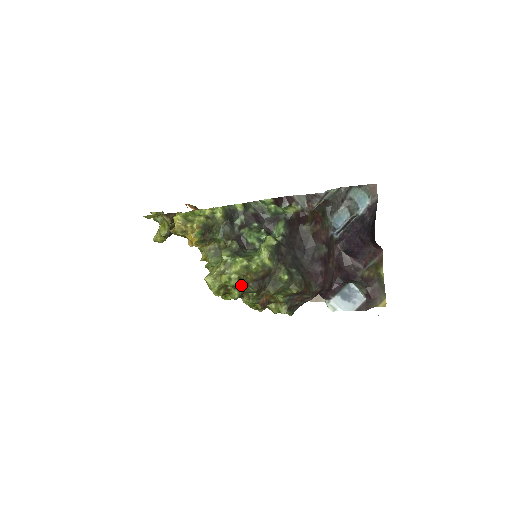
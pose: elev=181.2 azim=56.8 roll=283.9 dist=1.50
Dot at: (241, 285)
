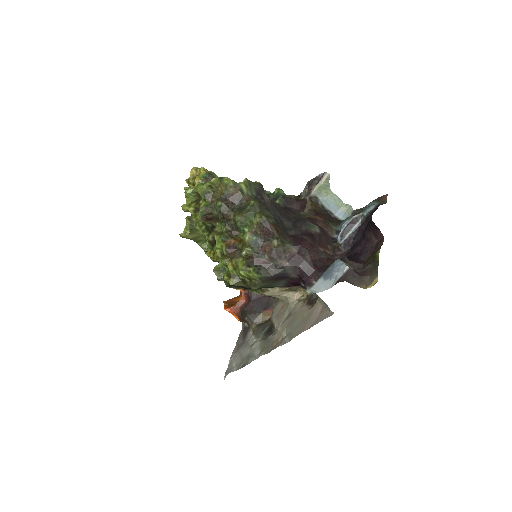
Dot at: (211, 199)
